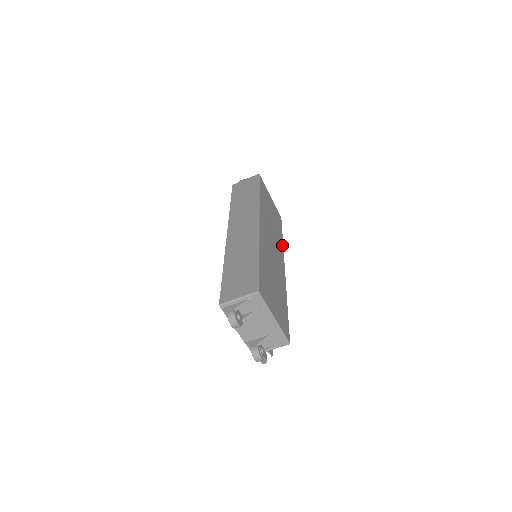
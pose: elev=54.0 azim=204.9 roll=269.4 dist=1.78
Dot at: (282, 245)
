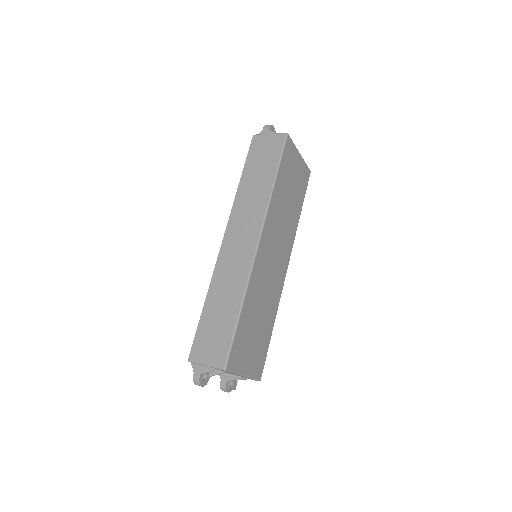
Dot at: (295, 229)
